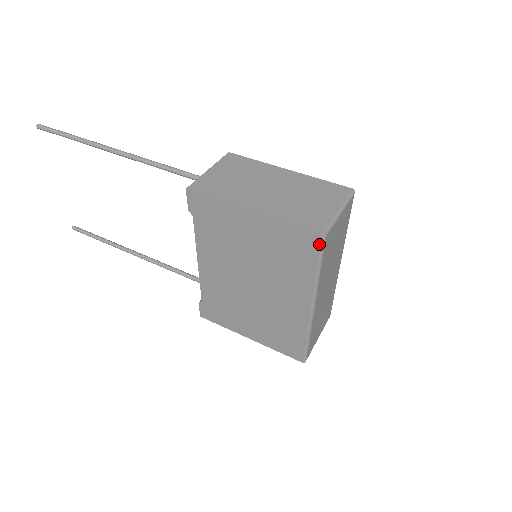
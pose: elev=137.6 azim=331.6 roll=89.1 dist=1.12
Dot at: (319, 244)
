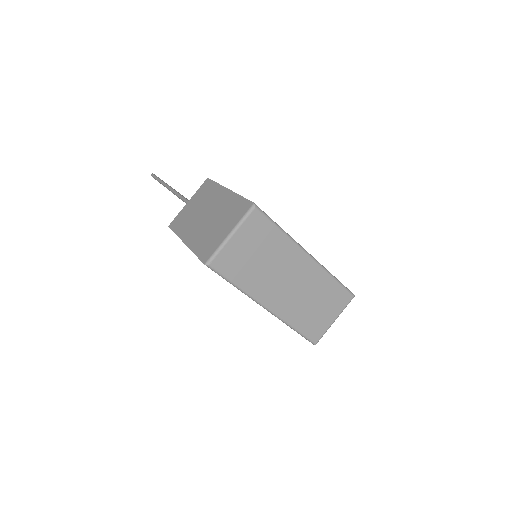
Dot at: (211, 269)
